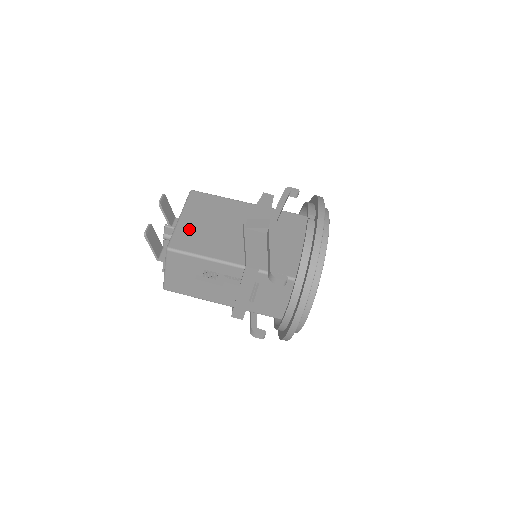
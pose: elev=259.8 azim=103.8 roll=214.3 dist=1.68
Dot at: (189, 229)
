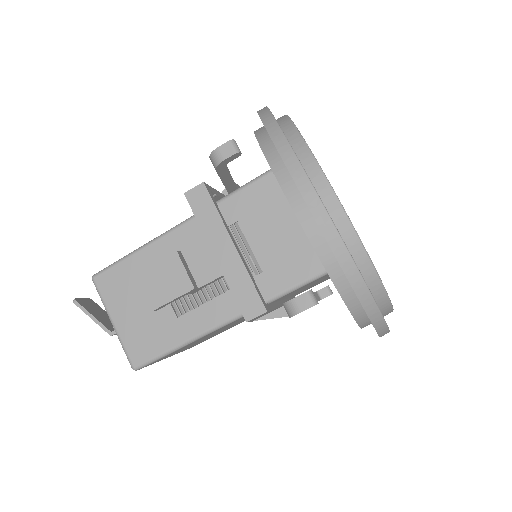
Dot at: occluded
